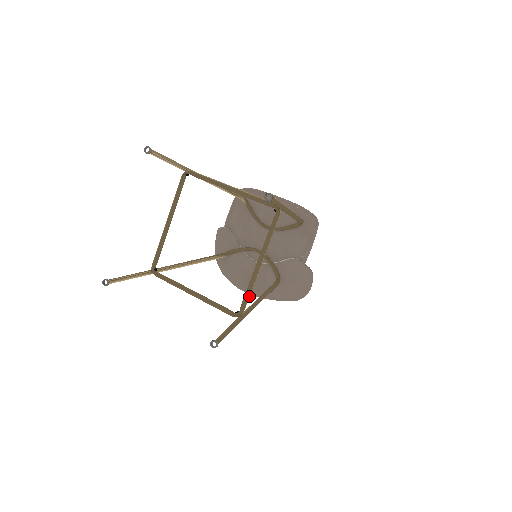
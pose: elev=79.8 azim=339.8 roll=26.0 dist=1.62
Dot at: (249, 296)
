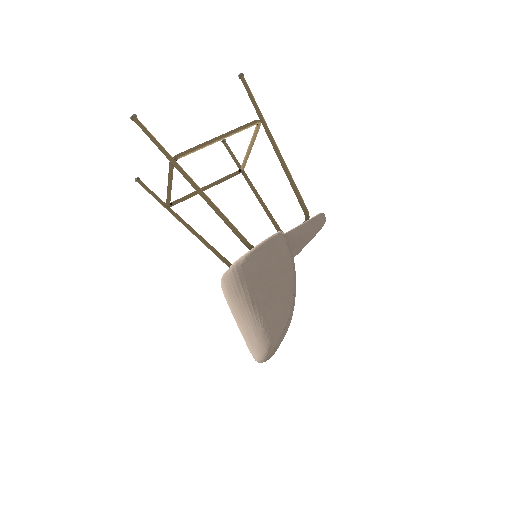
Dot at: (192, 149)
